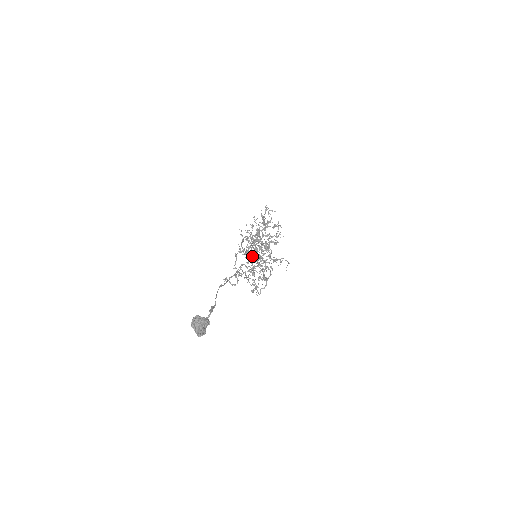
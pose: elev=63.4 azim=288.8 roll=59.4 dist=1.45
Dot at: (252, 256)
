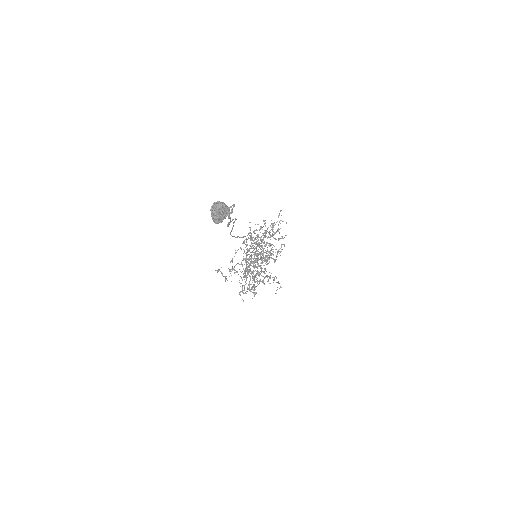
Dot at: (251, 257)
